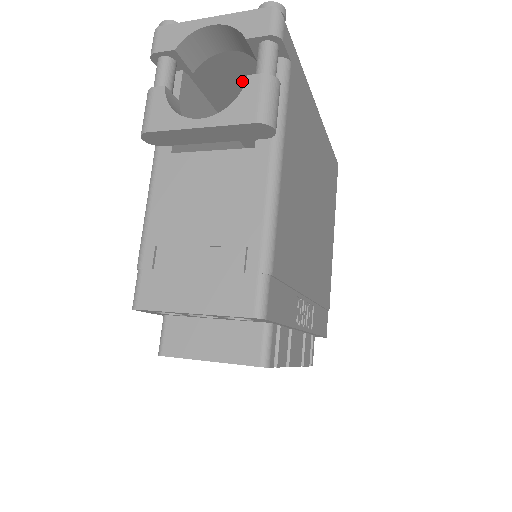
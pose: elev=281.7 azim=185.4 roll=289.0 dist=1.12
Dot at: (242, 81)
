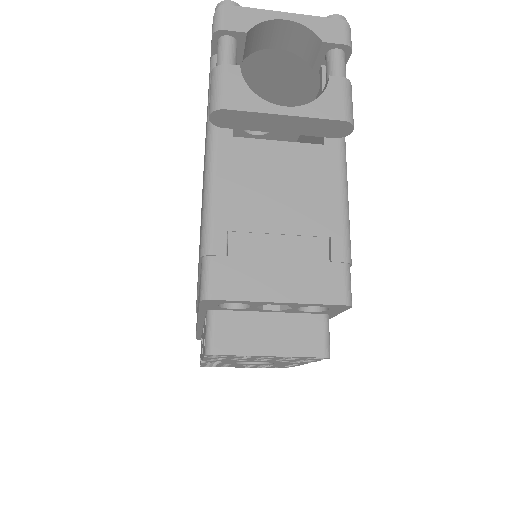
Dot at: (265, 81)
